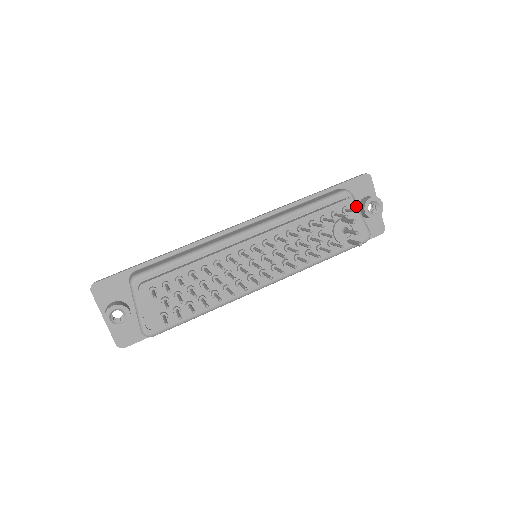
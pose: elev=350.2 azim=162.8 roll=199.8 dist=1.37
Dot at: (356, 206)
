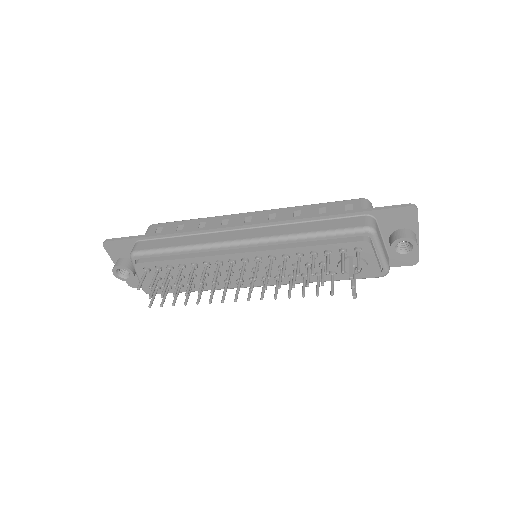
Dot at: (377, 246)
